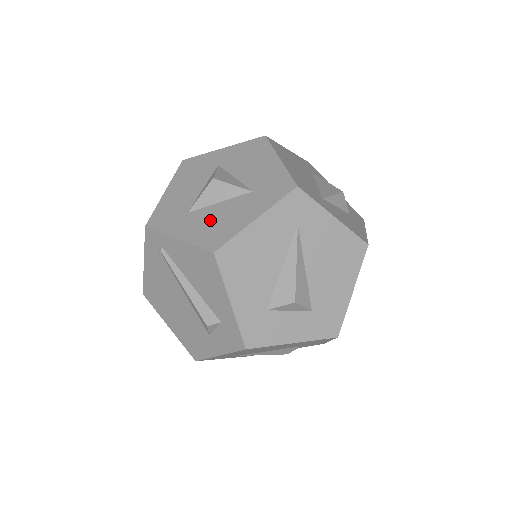
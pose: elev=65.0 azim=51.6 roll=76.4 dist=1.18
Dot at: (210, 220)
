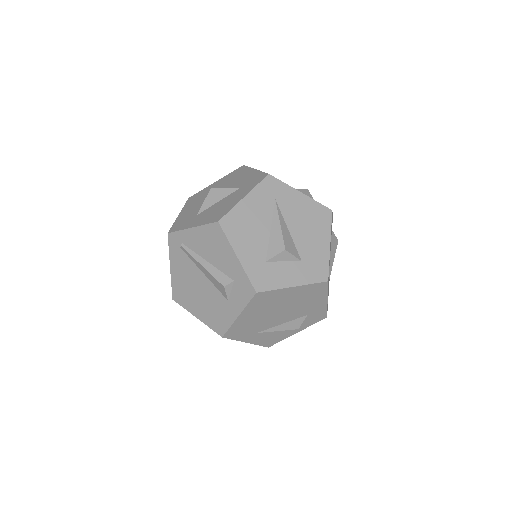
Dot at: (213, 211)
